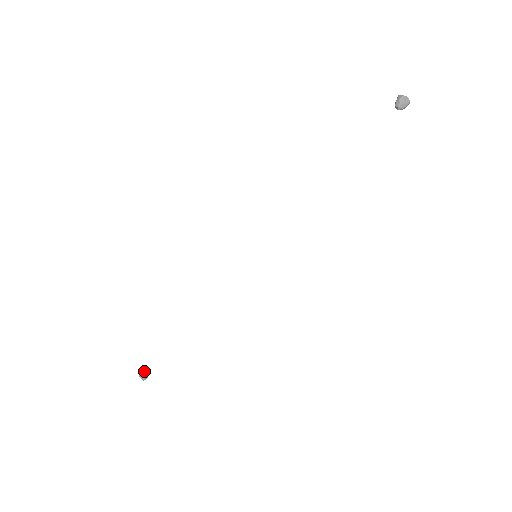
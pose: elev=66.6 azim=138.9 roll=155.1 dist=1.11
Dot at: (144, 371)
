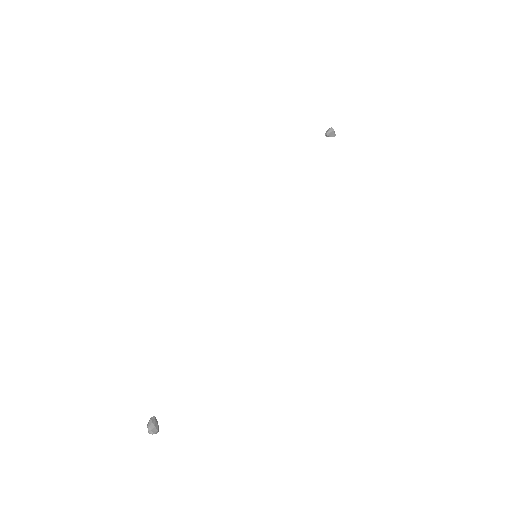
Dot at: (154, 420)
